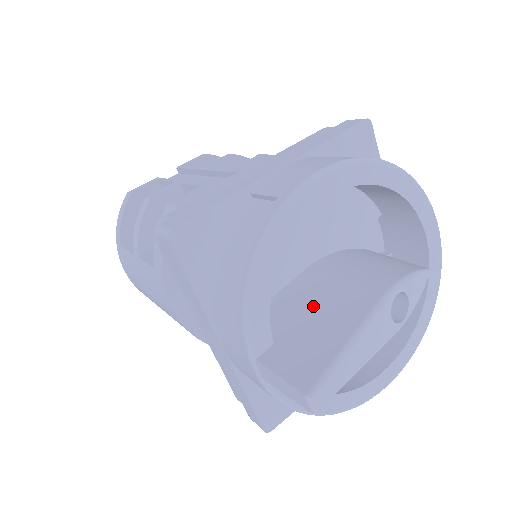
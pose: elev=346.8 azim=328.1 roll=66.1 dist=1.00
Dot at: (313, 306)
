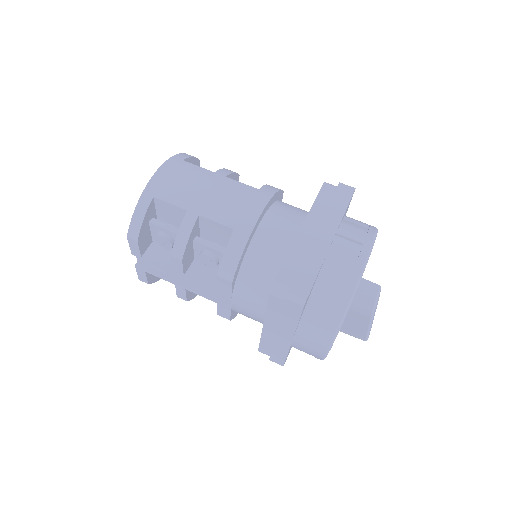
Dot at: occluded
